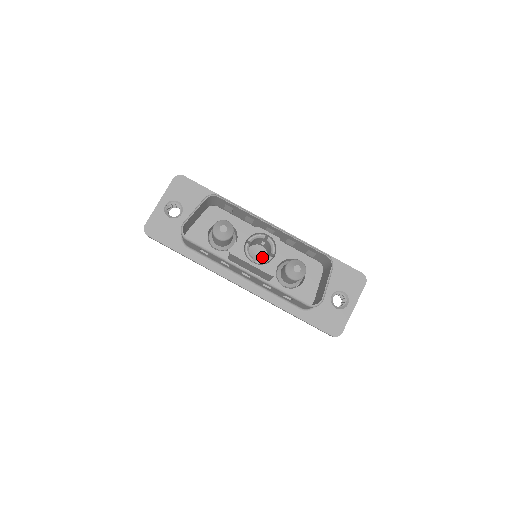
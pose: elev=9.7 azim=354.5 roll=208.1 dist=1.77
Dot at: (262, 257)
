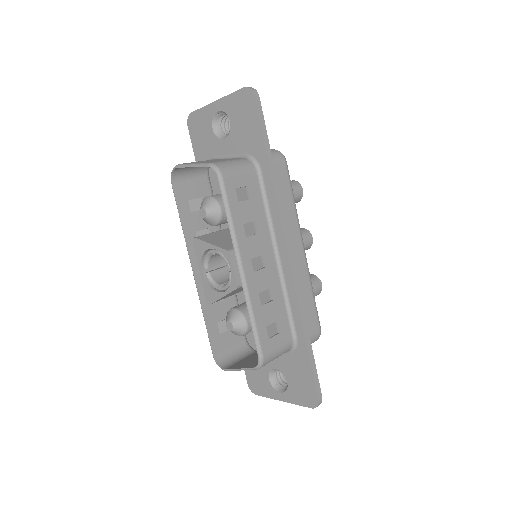
Dot at: occluded
